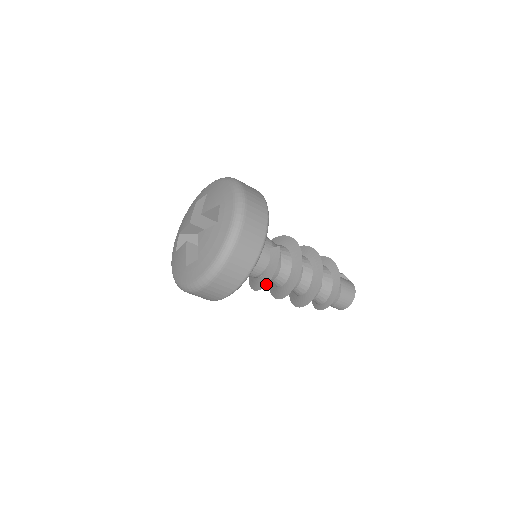
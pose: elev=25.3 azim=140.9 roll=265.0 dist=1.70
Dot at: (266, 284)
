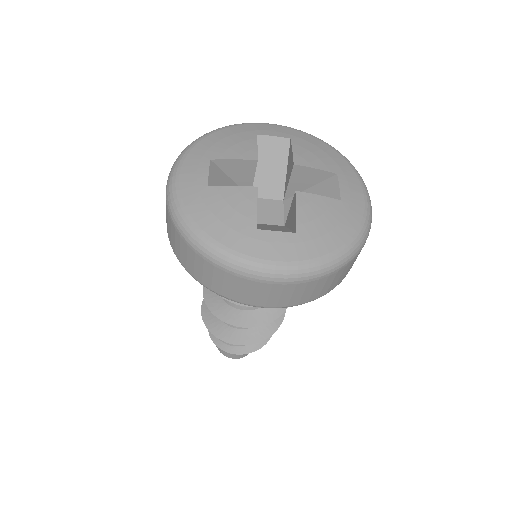
Dot at: occluded
